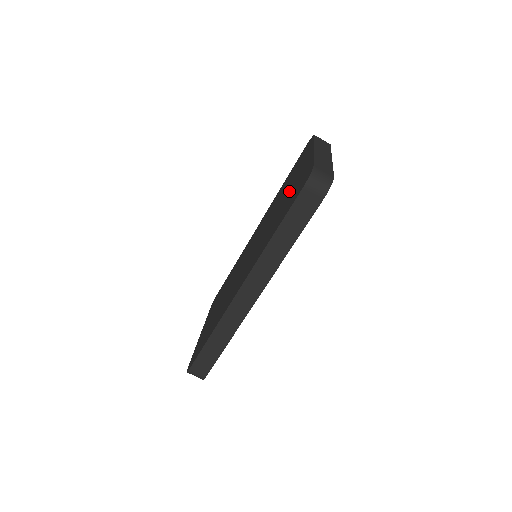
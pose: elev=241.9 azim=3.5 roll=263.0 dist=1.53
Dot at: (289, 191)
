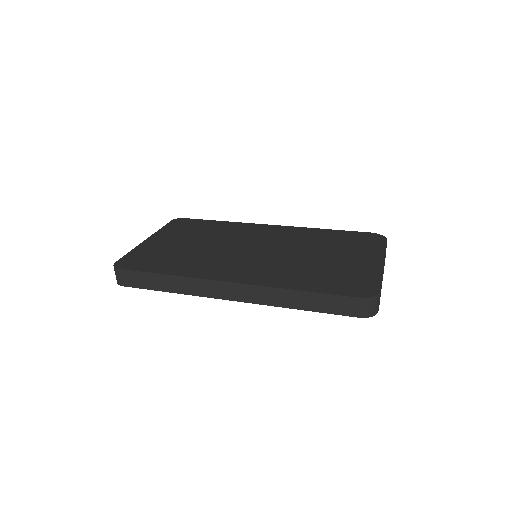
Dot at: (336, 263)
